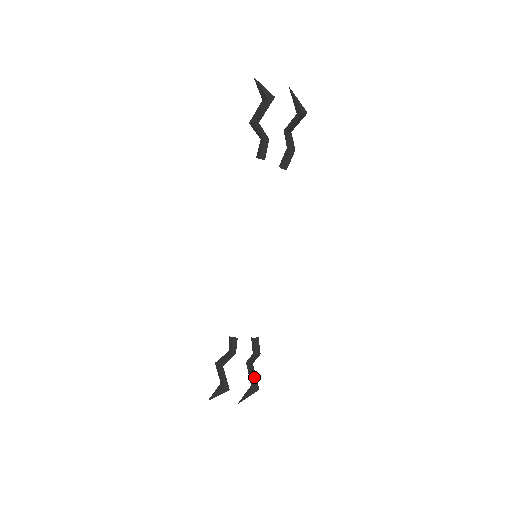
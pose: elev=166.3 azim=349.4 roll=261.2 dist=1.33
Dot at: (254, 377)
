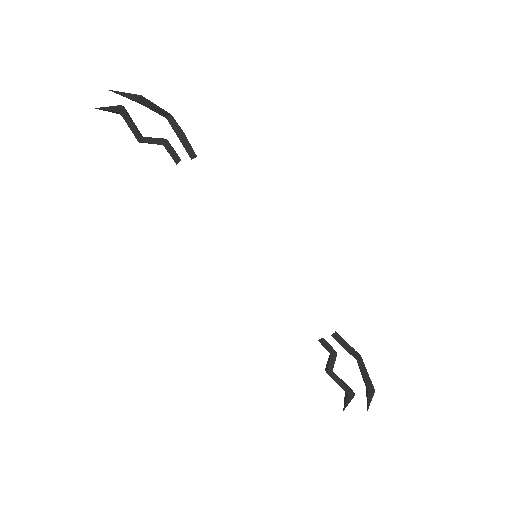
Dot at: (366, 376)
